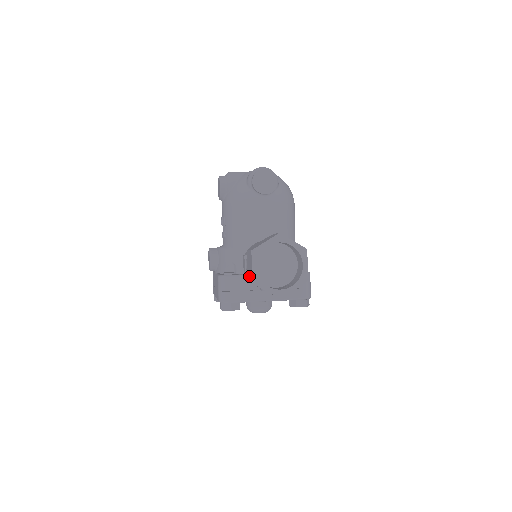
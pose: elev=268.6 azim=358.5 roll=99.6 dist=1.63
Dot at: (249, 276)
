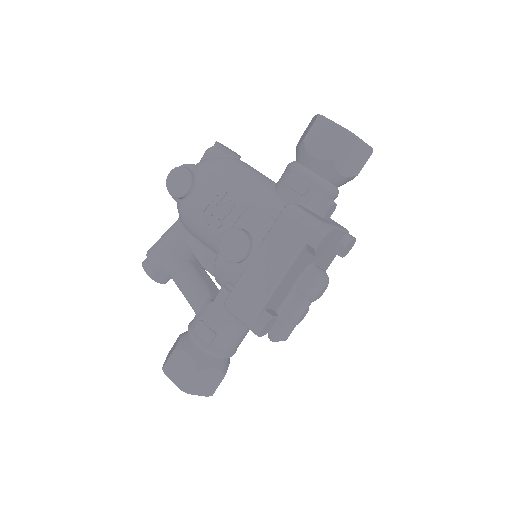
Dot at: (333, 146)
